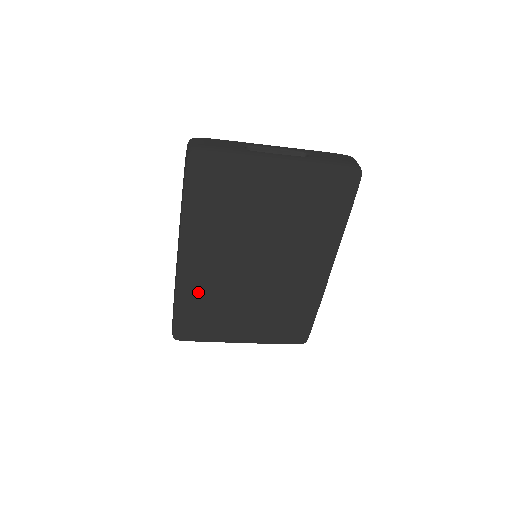
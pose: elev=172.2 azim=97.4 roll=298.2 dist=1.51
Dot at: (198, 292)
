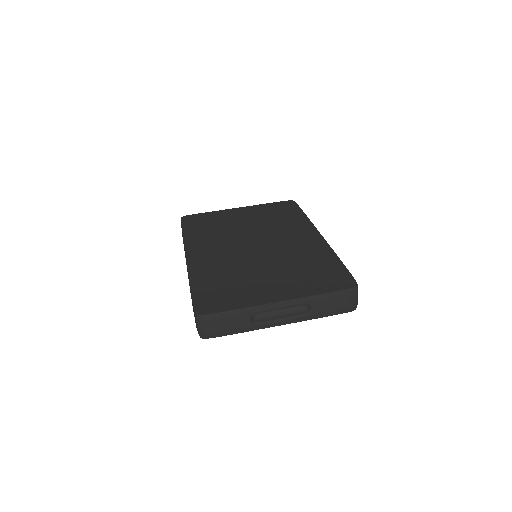
Dot at: occluded
